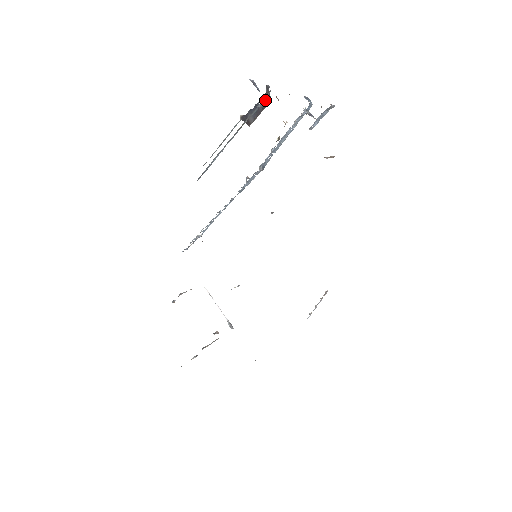
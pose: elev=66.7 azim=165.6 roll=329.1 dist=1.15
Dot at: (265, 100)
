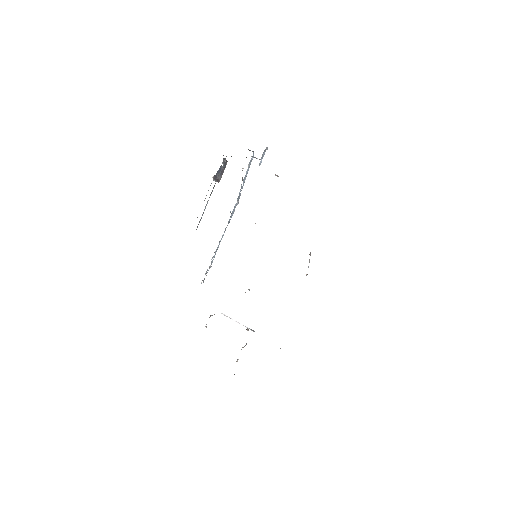
Dot at: (224, 163)
